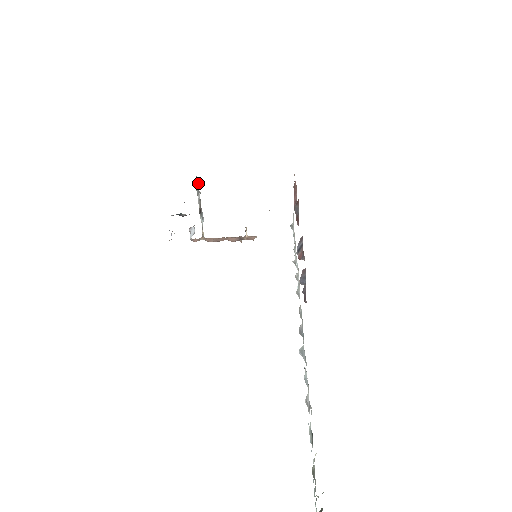
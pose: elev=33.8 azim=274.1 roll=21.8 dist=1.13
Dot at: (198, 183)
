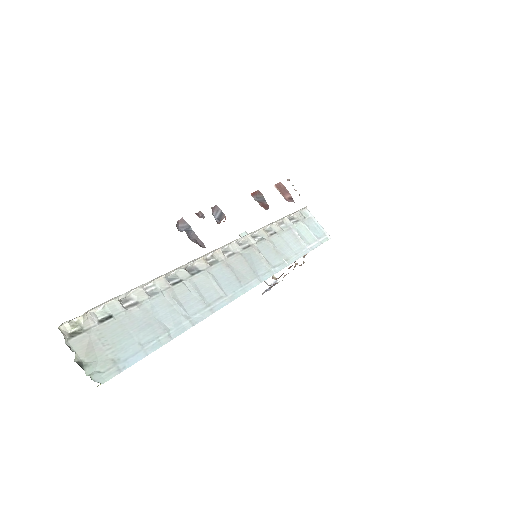
Dot at: occluded
